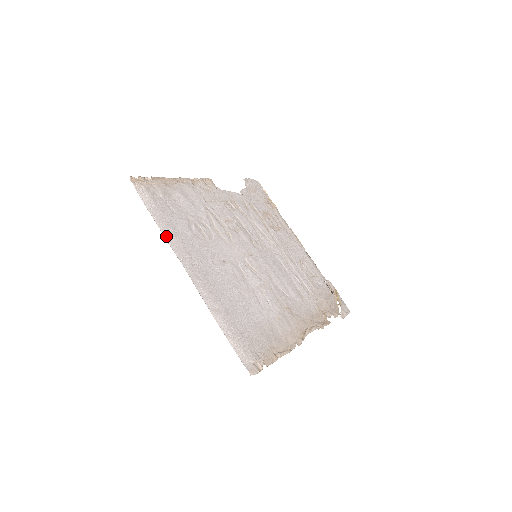
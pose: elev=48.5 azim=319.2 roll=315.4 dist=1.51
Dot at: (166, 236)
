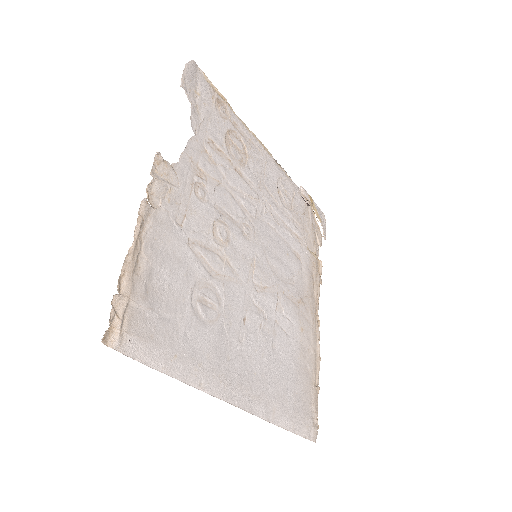
Dot at: (196, 384)
